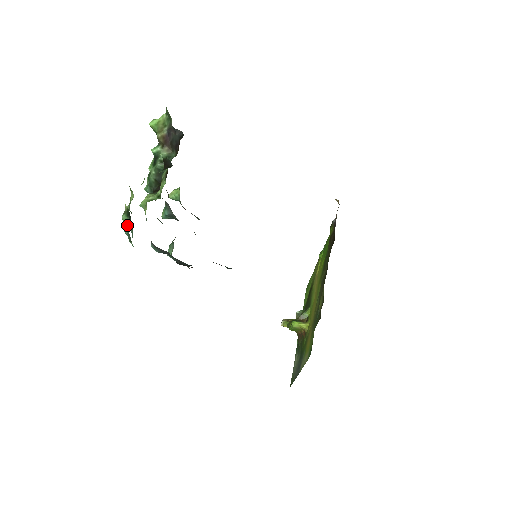
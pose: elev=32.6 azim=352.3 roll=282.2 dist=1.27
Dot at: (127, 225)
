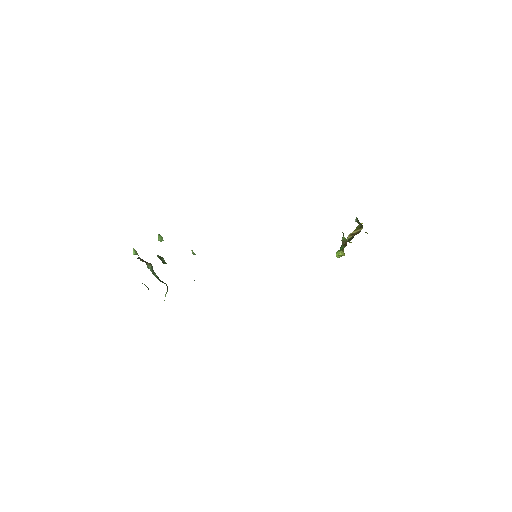
Dot at: occluded
